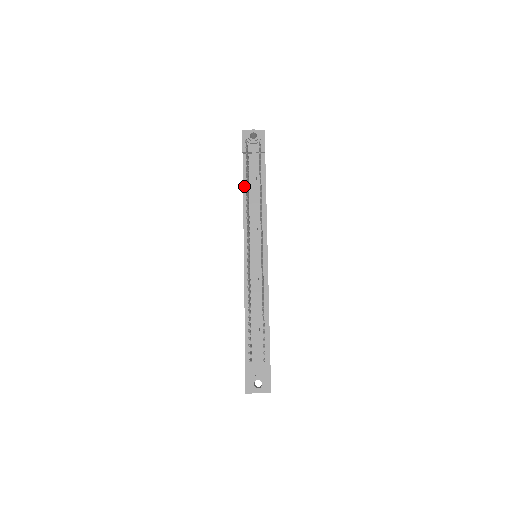
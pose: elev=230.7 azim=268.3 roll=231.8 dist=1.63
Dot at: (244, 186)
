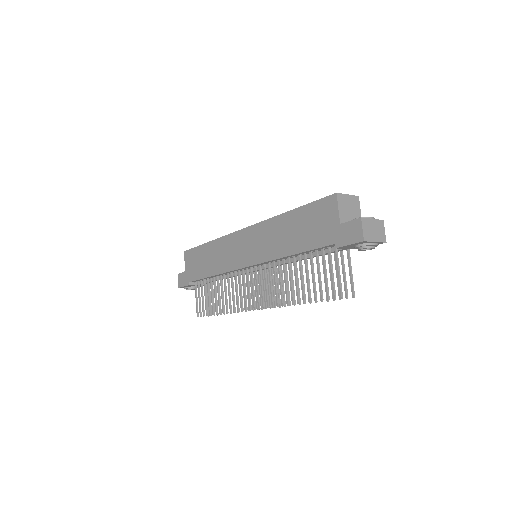
Dot at: (302, 253)
